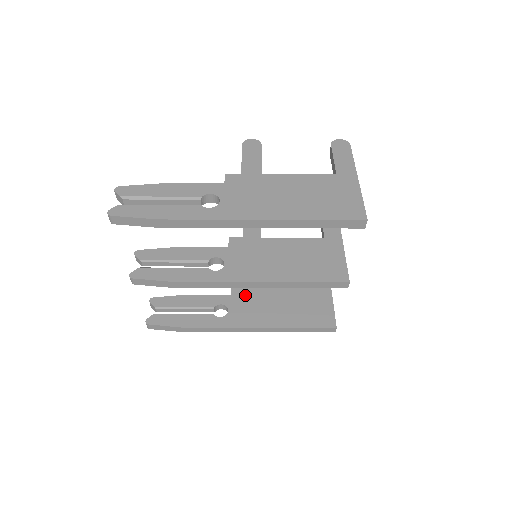
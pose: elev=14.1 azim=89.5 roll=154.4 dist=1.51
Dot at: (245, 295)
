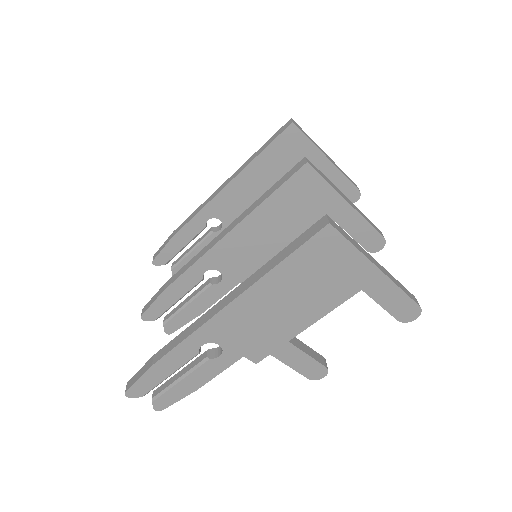
Dot at: occluded
